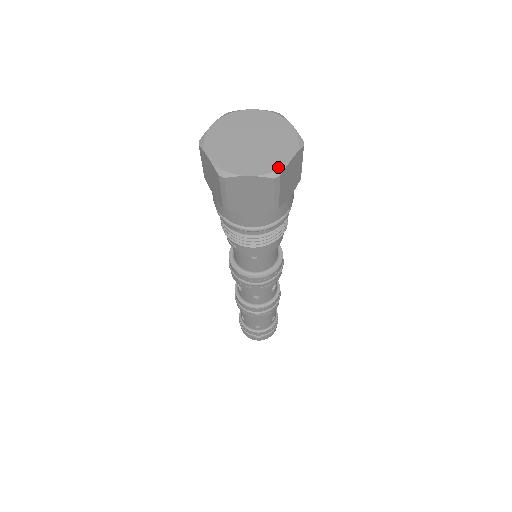
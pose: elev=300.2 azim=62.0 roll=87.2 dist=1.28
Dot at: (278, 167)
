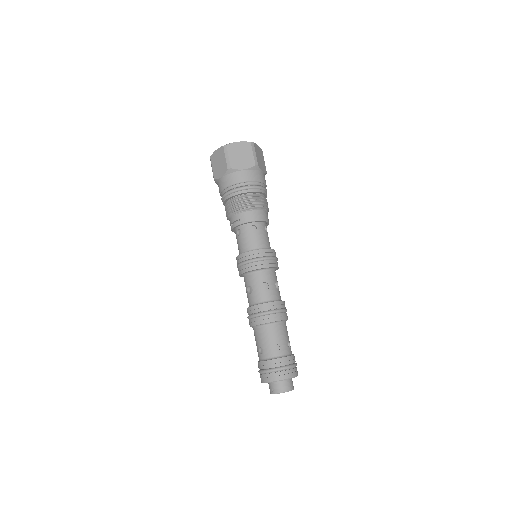
Dot at: occluded
